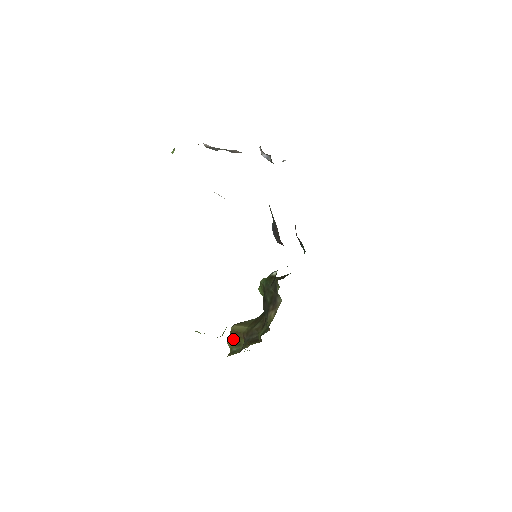
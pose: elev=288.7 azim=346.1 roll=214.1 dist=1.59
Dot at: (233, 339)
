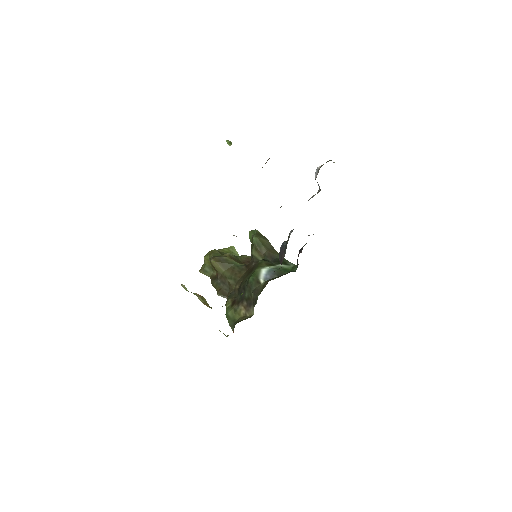
Dot at: occluded
